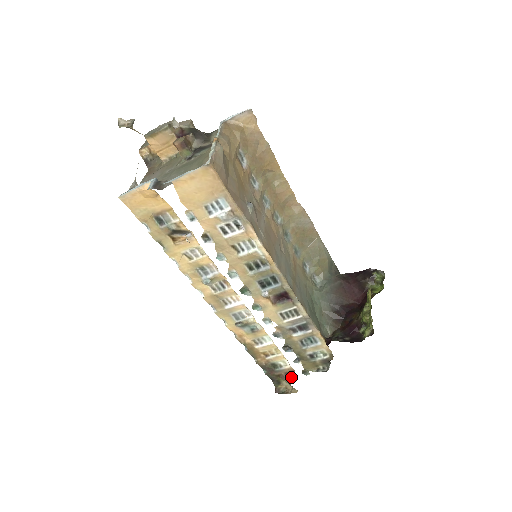
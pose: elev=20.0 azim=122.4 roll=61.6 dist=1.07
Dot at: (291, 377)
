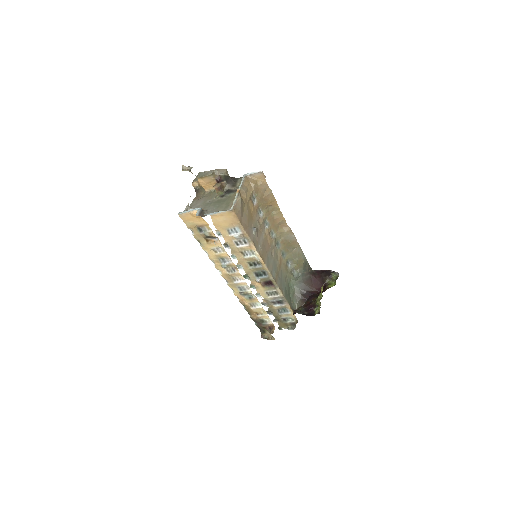
Dot at: (272, 330)
